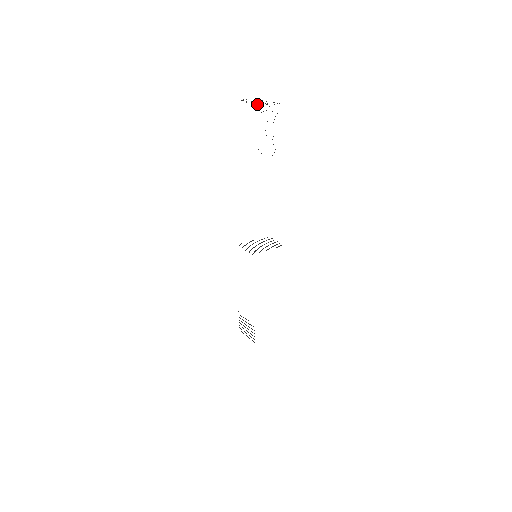
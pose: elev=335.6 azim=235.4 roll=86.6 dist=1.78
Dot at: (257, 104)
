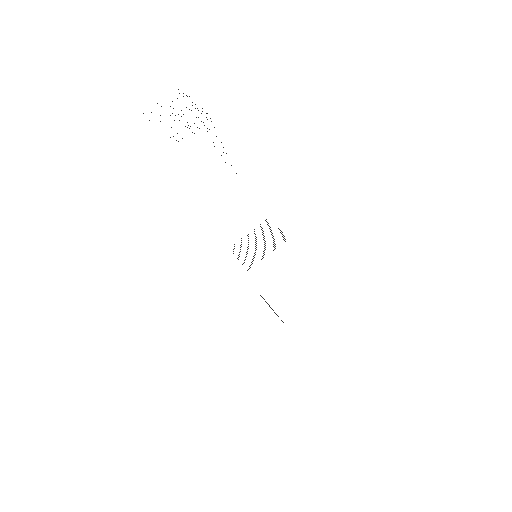
Dot at: occluded
